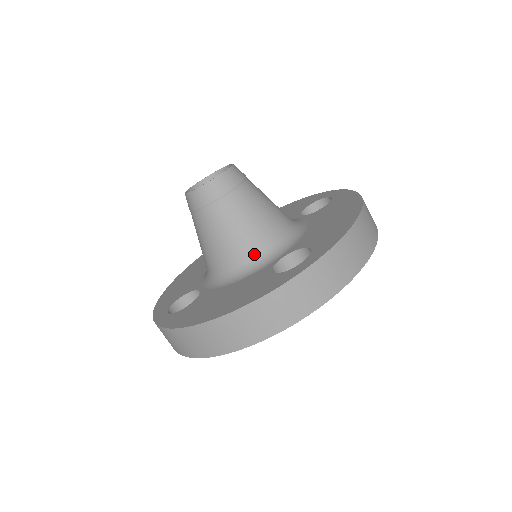
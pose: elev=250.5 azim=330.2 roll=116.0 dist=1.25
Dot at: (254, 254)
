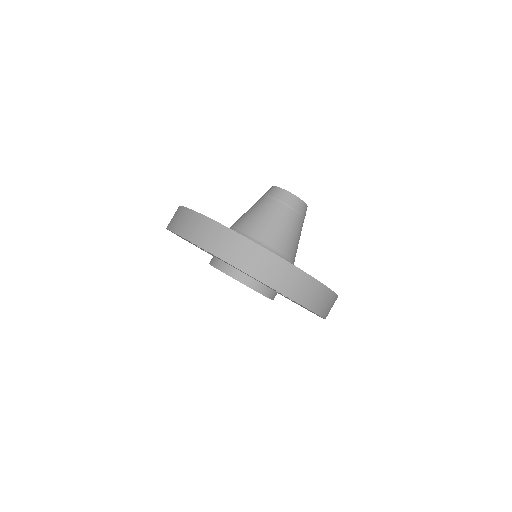
Dot at: (278, 250)
